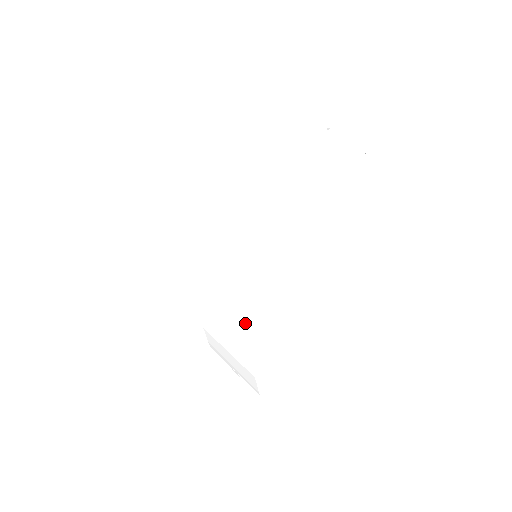
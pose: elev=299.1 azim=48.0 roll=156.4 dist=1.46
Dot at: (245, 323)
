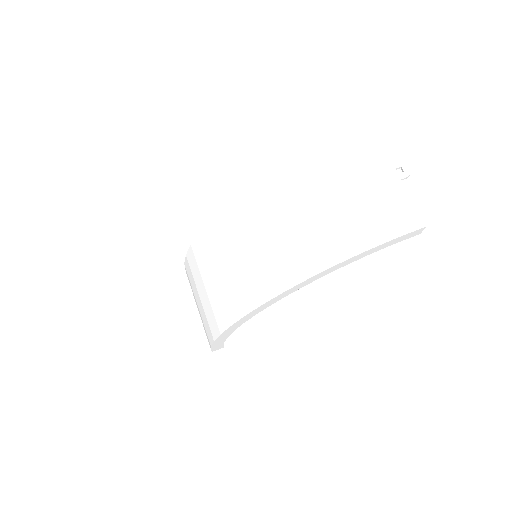
Dot at: (218, 314)
